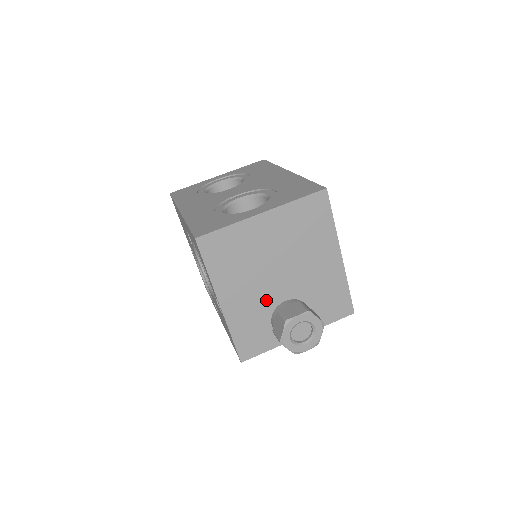
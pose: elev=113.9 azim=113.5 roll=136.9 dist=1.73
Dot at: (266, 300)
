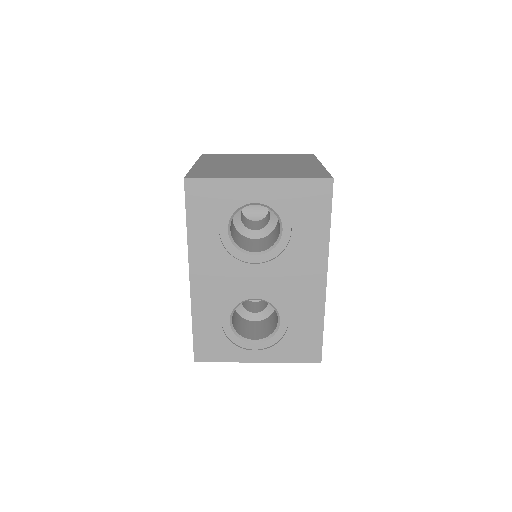
Dot at: occluded
